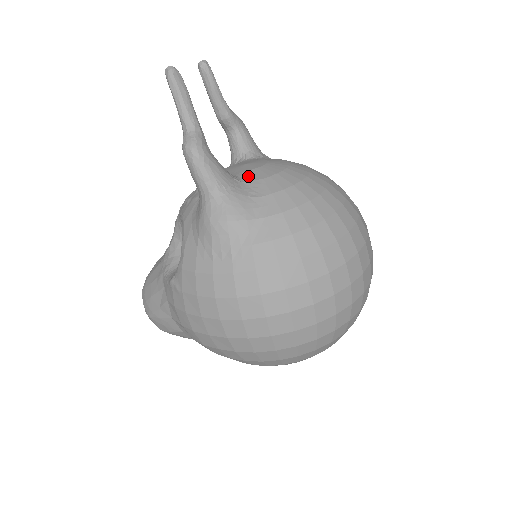
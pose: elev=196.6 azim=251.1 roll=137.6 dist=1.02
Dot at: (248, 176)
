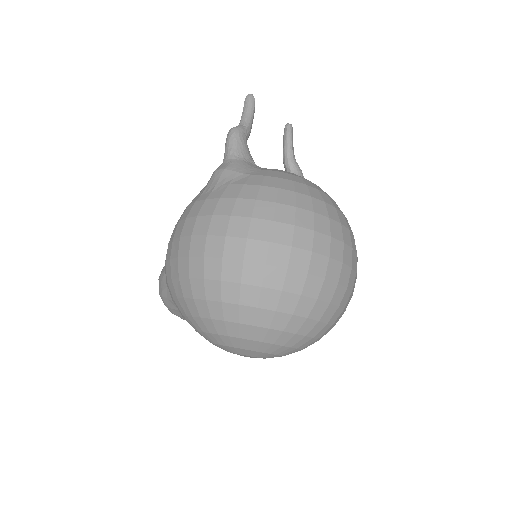
Dot at: occluded
